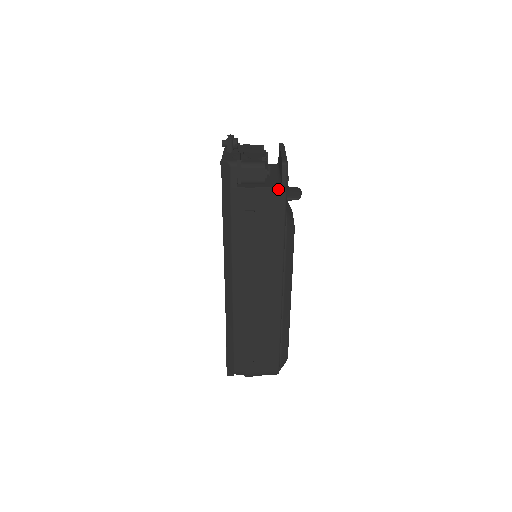
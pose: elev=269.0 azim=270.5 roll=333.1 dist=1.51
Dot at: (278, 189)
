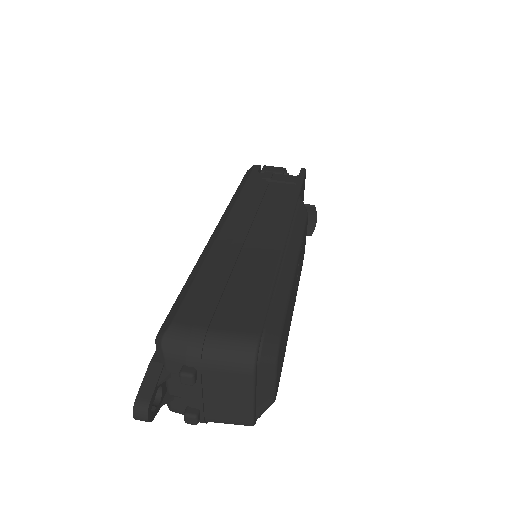
Dot at: (295, 177)
